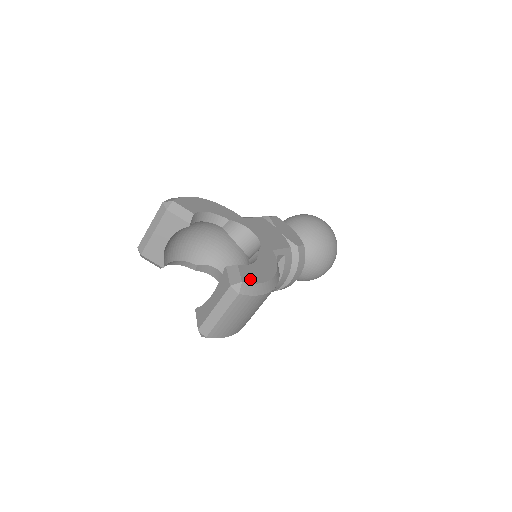
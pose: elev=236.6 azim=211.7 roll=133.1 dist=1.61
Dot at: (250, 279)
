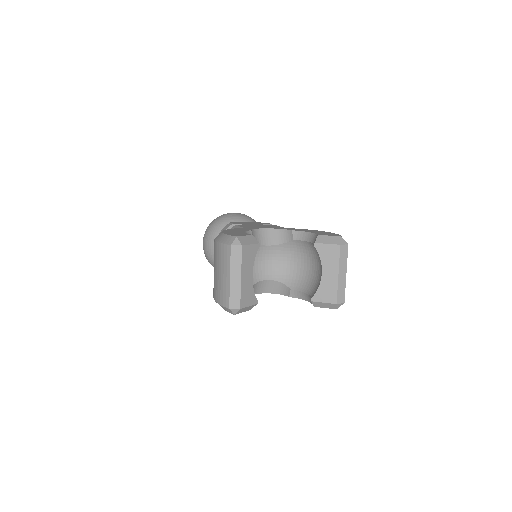
Dot at: (335, 235)
